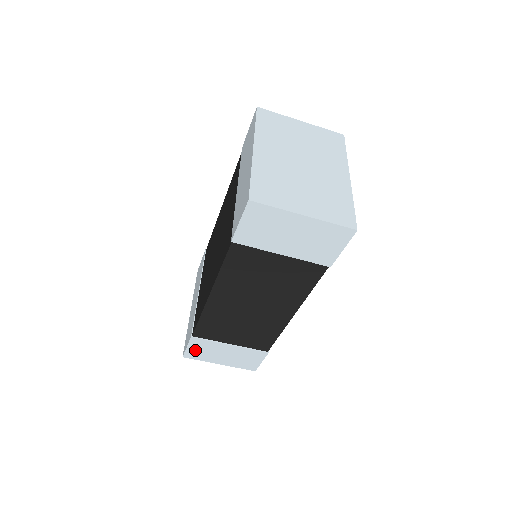
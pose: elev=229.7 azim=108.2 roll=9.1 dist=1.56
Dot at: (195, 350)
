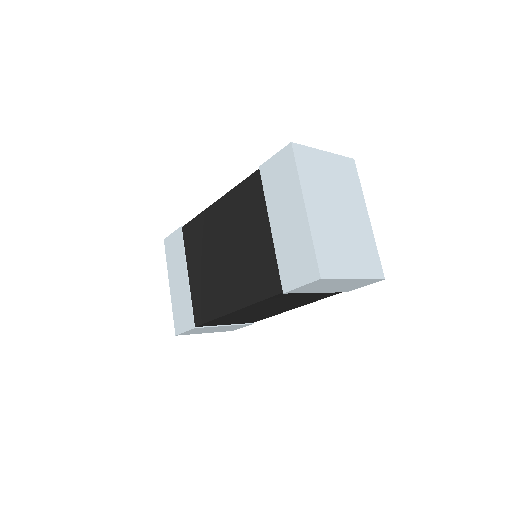
Dot at: occluded
